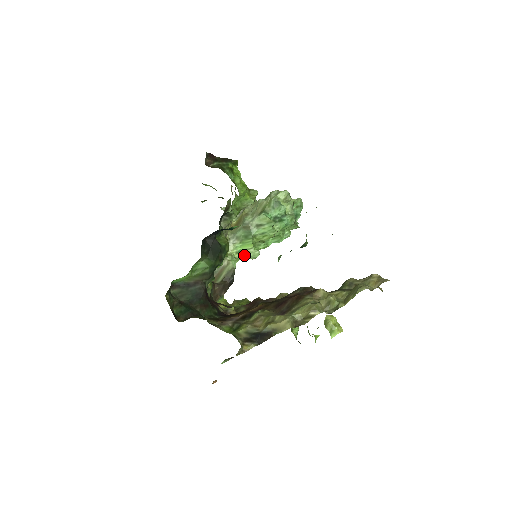
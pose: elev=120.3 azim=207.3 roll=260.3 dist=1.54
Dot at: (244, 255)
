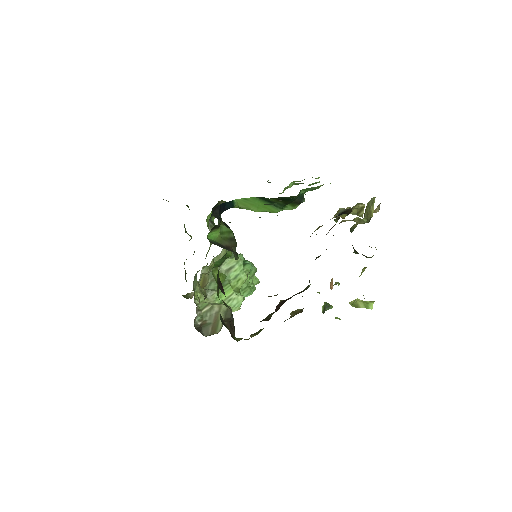
Dot at: (228, 305)
